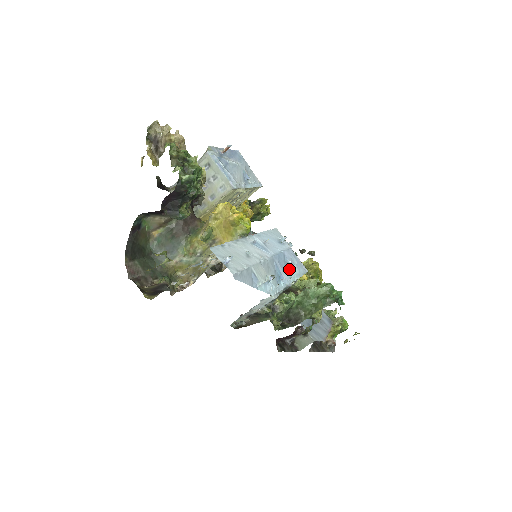
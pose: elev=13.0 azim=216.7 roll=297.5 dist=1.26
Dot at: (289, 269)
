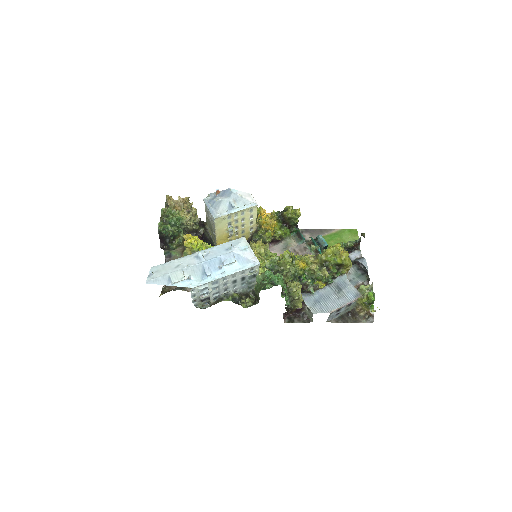
Dot at: (221, 267)
